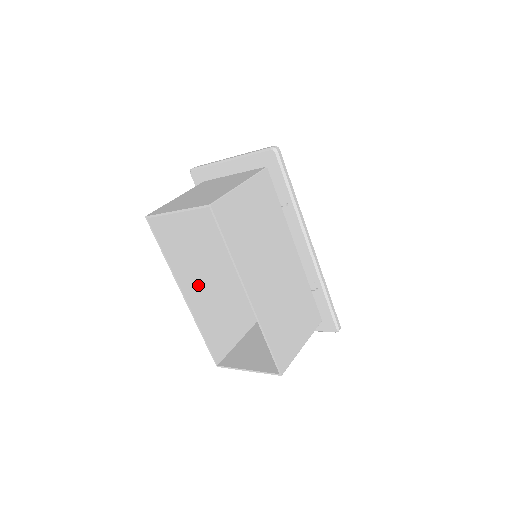
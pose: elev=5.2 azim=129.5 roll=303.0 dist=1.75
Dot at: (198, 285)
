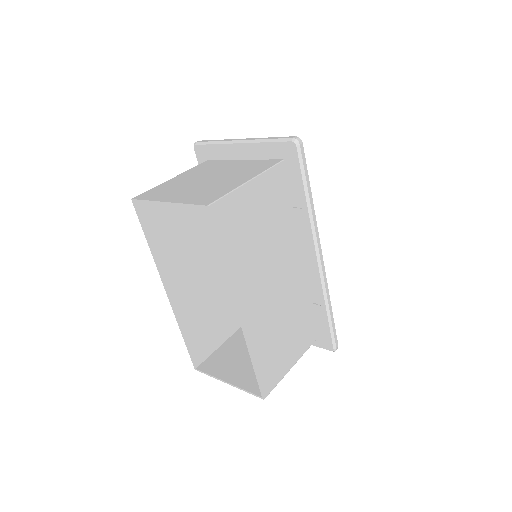
Dot at: (185, 280)
